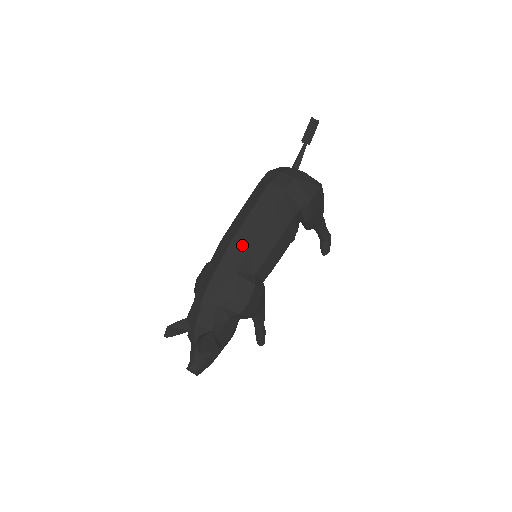
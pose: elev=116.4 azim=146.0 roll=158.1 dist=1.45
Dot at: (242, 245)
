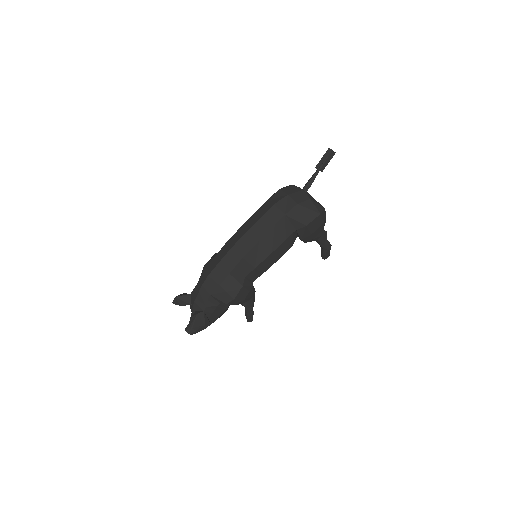
Dot at: (239, 253)
